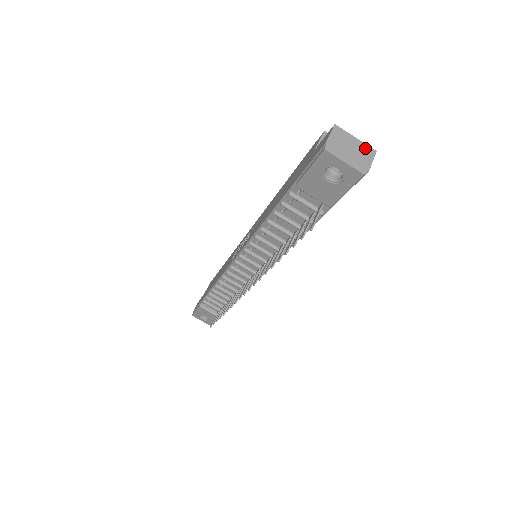
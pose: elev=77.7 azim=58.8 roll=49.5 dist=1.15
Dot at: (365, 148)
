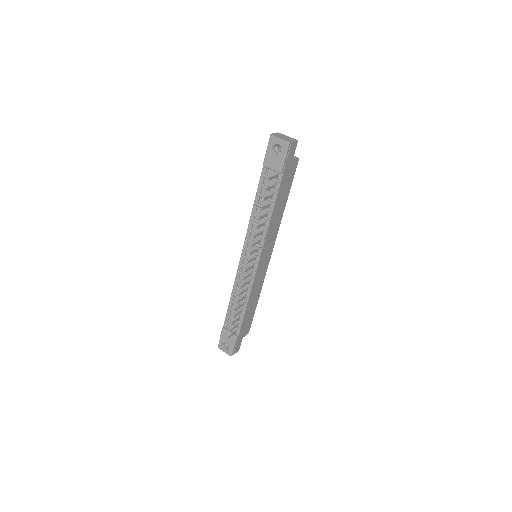
Dot at: (292, 139)
